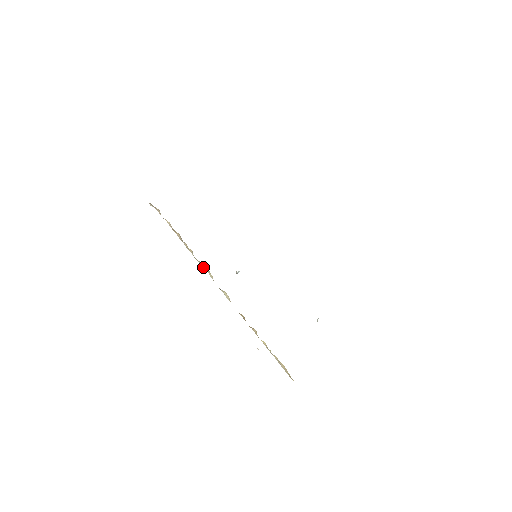
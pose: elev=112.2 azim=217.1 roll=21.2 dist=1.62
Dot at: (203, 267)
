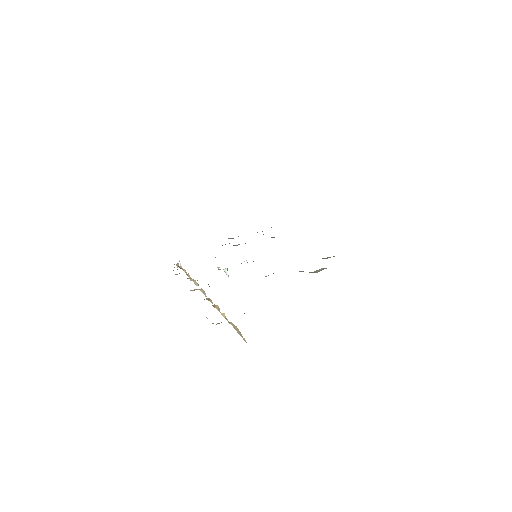
Dot at: (194, 282)
